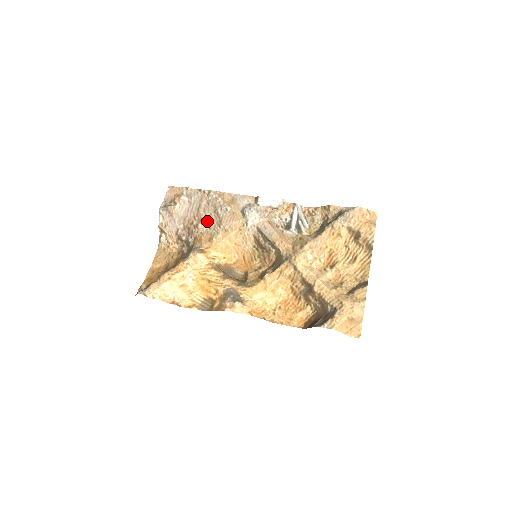
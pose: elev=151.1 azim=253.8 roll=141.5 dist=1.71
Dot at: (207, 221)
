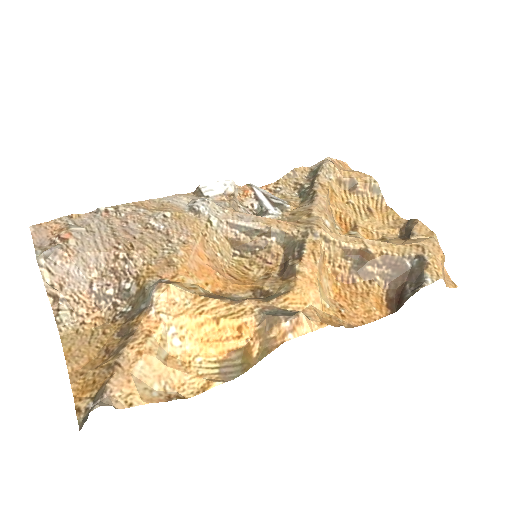
Dot at: (143, 243)
